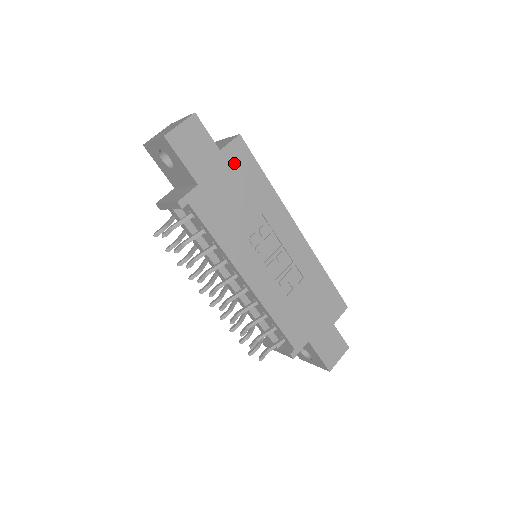
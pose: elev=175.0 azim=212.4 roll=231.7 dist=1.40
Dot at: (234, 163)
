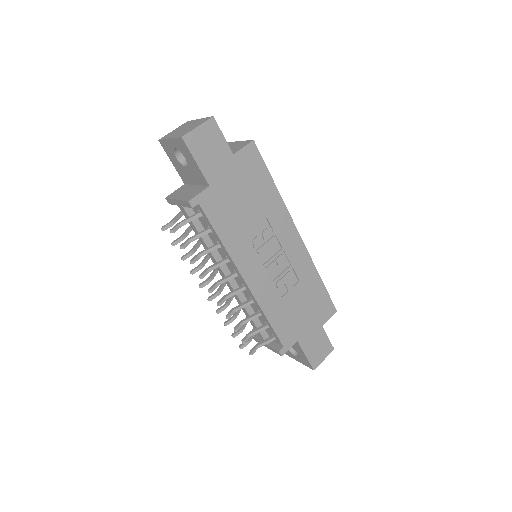
Dot at: (245, 167)
